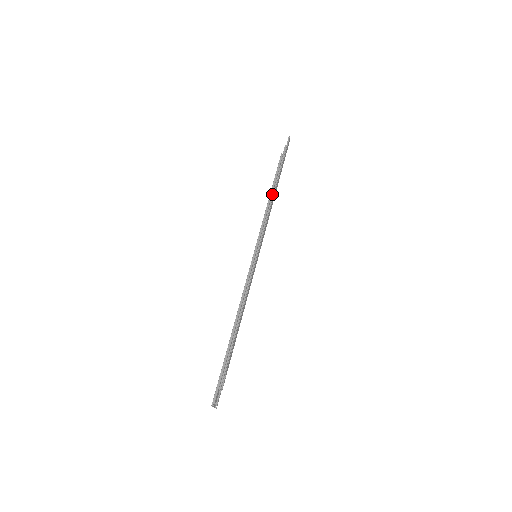
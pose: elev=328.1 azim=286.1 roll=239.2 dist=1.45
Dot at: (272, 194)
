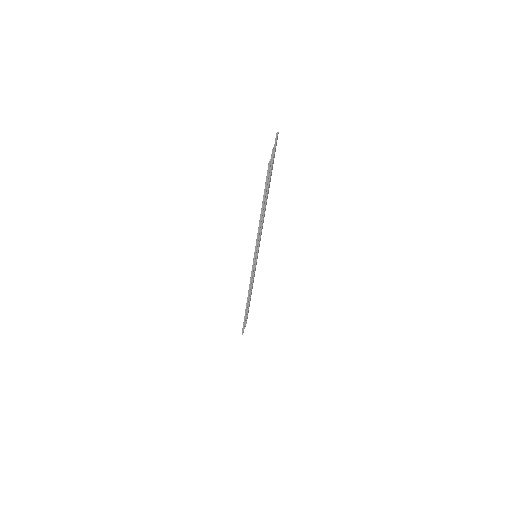
Dot at: (263, 208)
